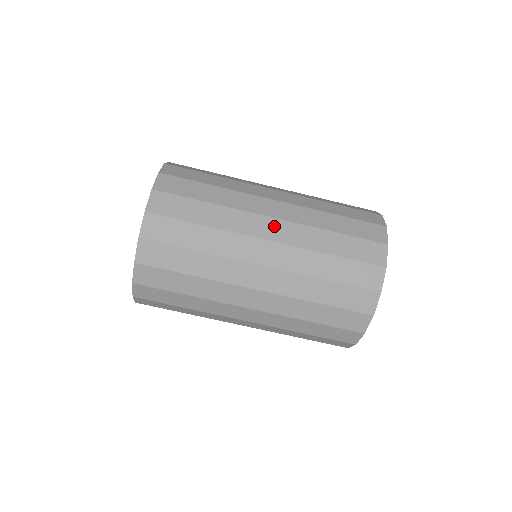
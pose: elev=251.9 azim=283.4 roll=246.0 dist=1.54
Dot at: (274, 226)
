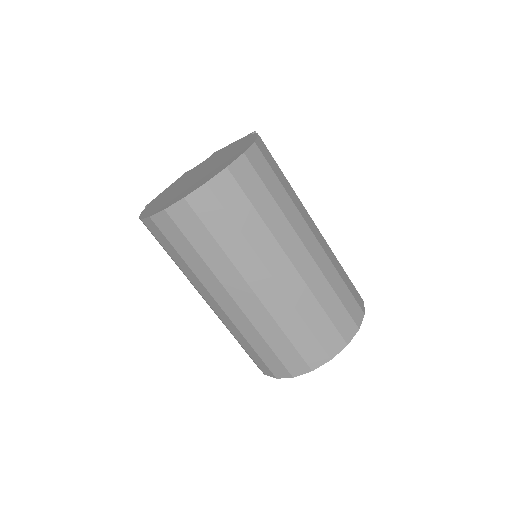
Dot at: (288, 272)
